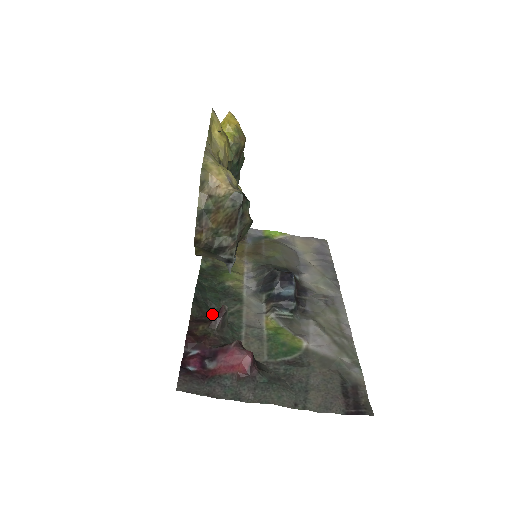
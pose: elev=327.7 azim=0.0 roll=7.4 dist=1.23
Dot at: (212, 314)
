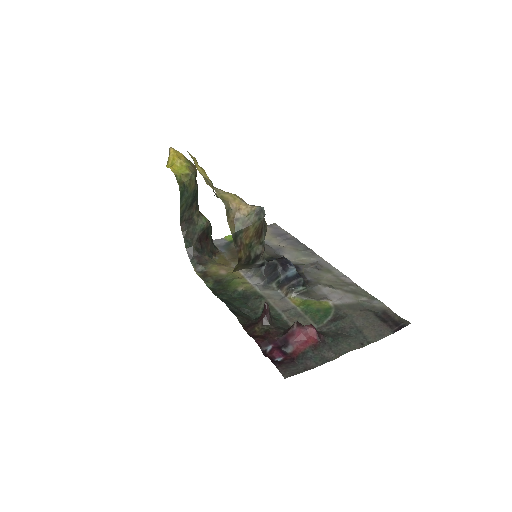
Dot at: (251, 317)
